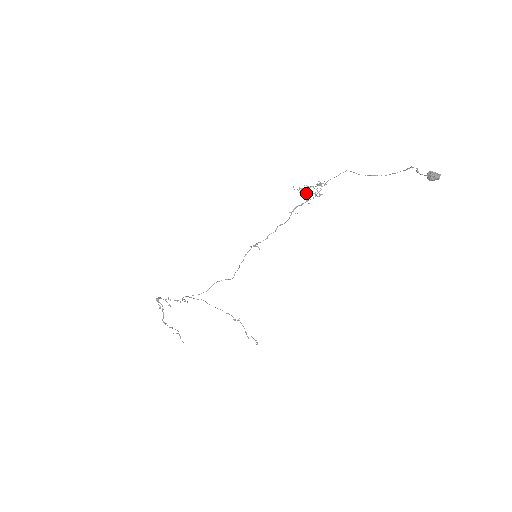
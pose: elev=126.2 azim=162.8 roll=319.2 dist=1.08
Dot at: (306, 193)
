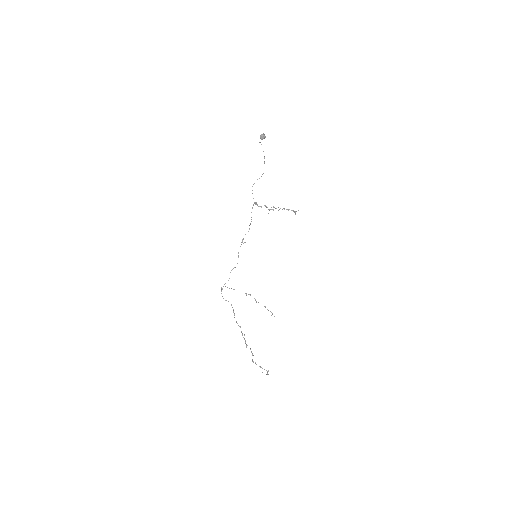
Dot at: (269, 210)
